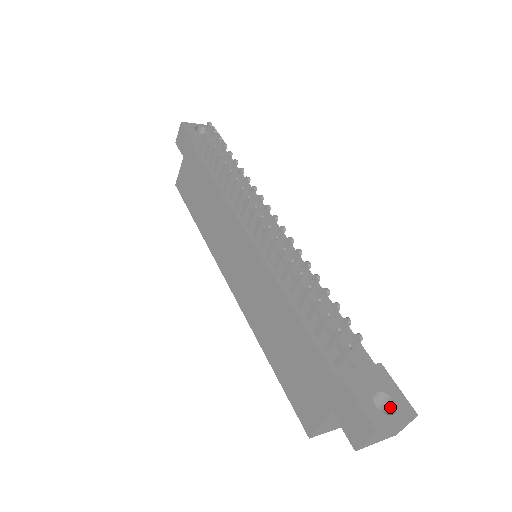
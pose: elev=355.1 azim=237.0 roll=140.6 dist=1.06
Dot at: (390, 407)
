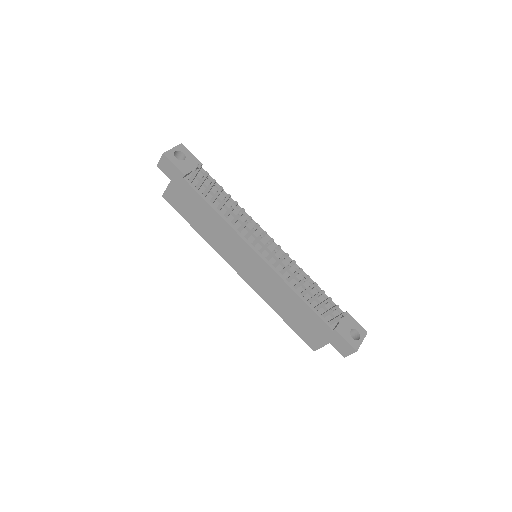
Dot at: (355, 333)
